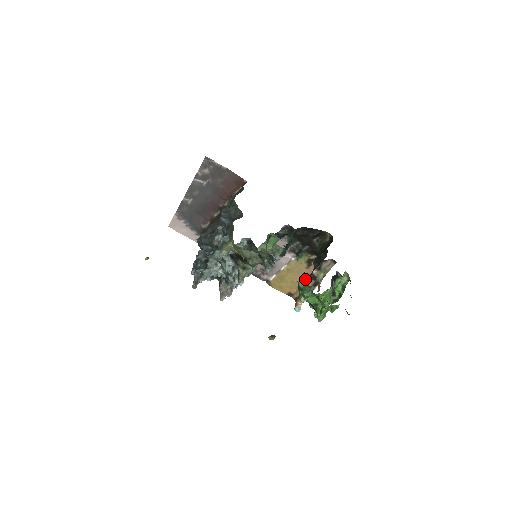
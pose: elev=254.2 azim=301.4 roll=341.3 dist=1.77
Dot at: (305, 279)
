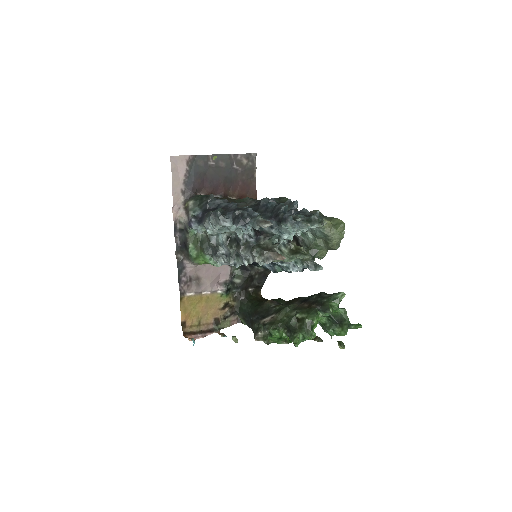
Dot at: (209, 319)
